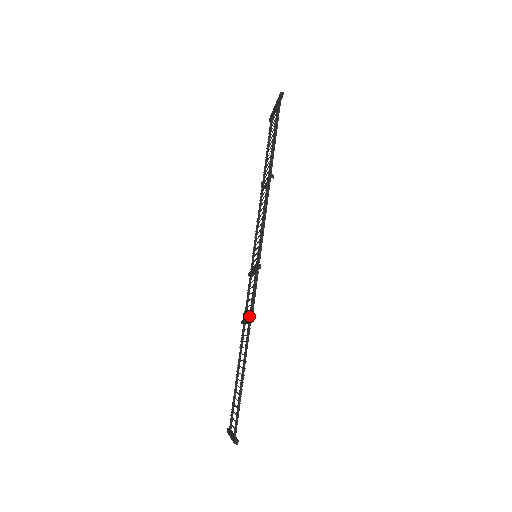
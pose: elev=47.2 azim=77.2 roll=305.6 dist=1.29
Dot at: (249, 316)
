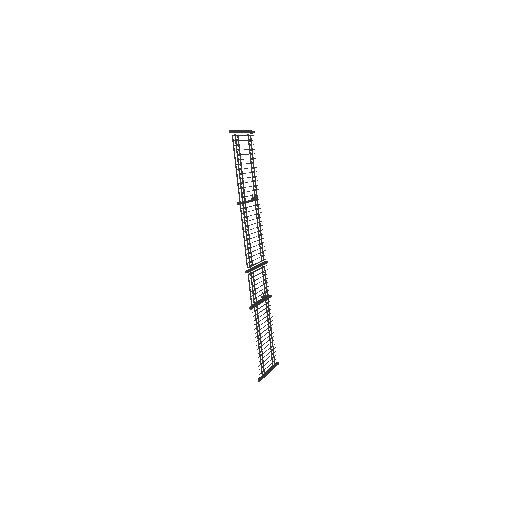
Dot at: (256, 301)
